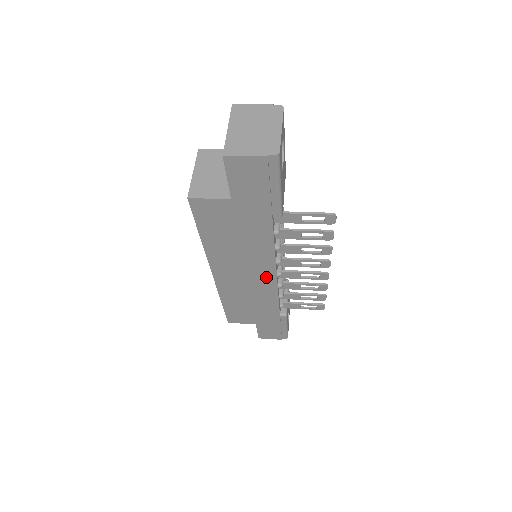
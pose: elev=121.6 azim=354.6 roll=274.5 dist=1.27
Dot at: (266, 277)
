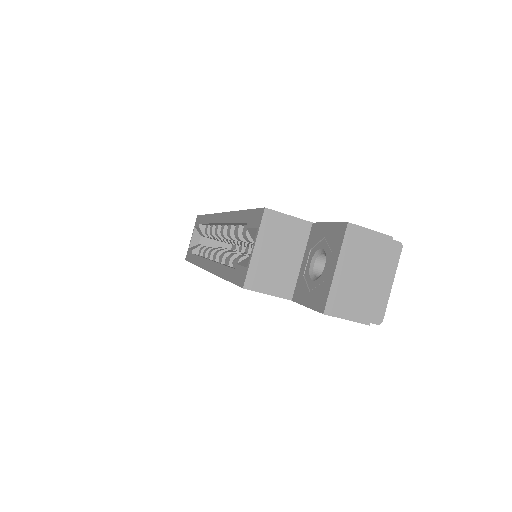
Dot at: occluded
